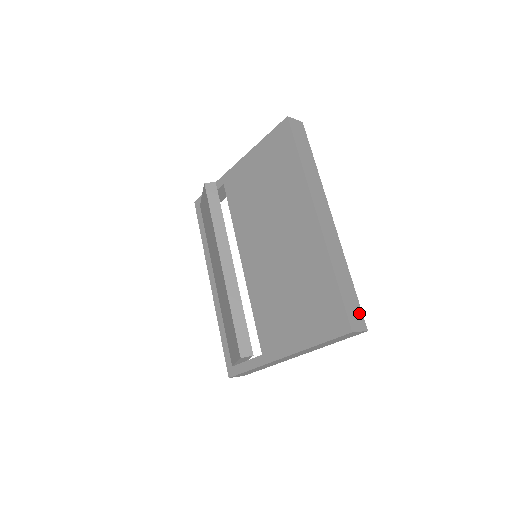
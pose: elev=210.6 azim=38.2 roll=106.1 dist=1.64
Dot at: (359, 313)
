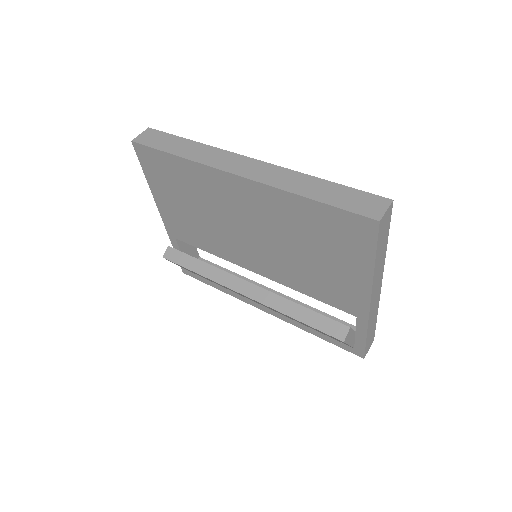
Dot at: (367, 197)
